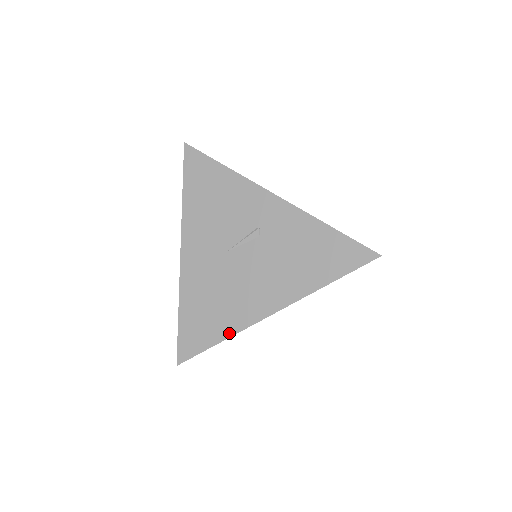
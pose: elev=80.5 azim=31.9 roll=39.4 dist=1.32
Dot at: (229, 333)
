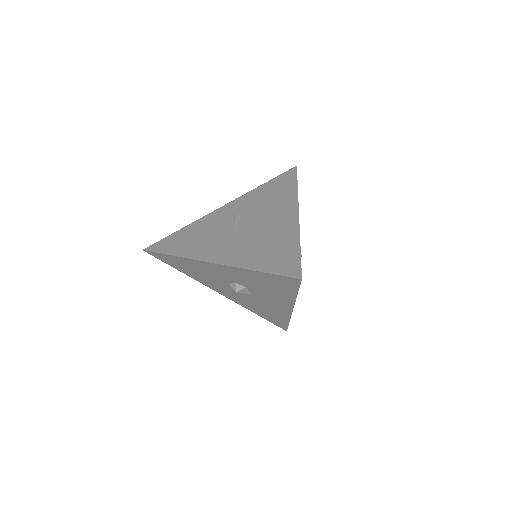
Dot at: (296, 238)
